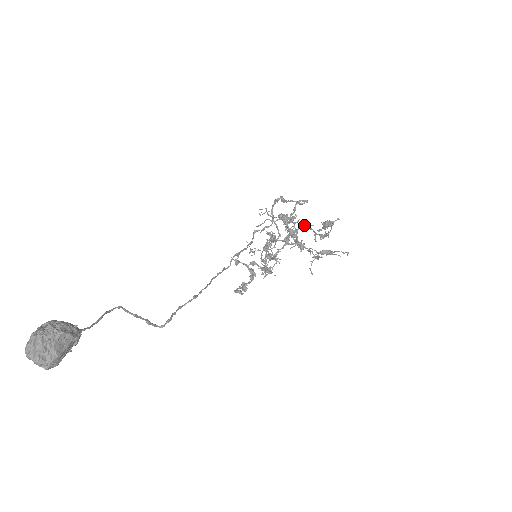
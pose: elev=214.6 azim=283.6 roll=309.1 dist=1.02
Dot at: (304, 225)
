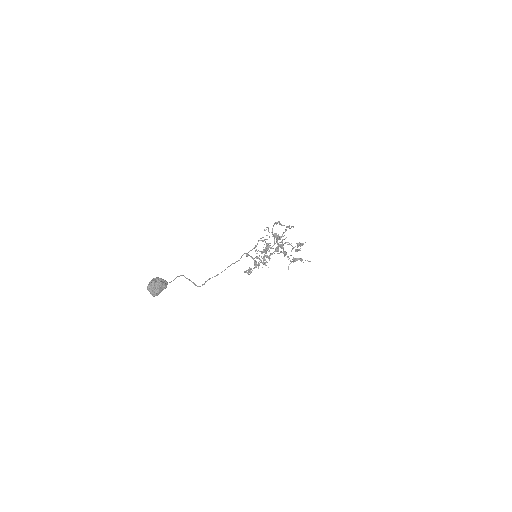
Dot at: (286, 242)
